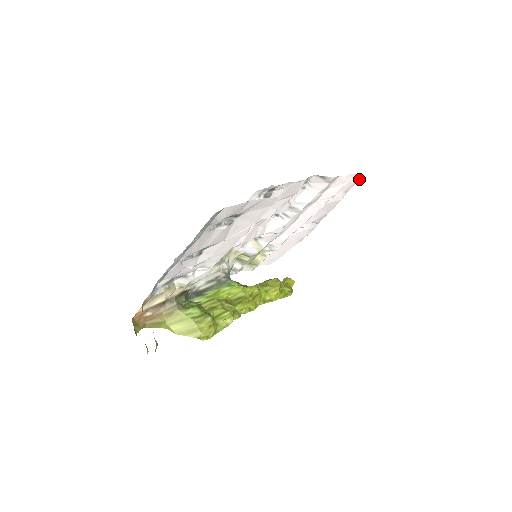
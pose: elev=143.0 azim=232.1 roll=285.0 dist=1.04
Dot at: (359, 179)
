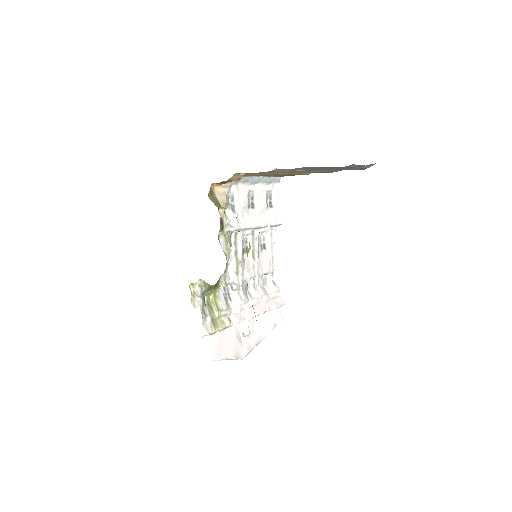
Dot at: (285, 316)
